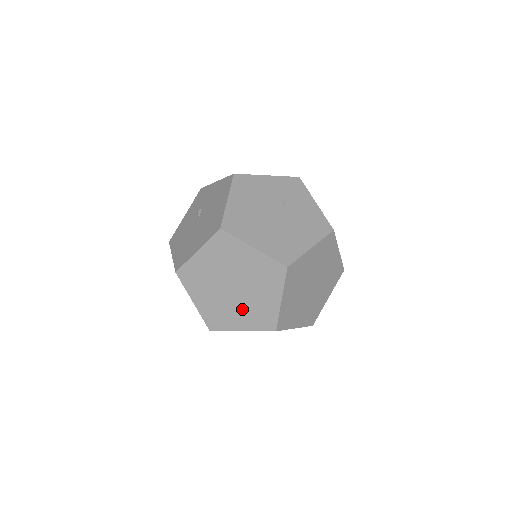
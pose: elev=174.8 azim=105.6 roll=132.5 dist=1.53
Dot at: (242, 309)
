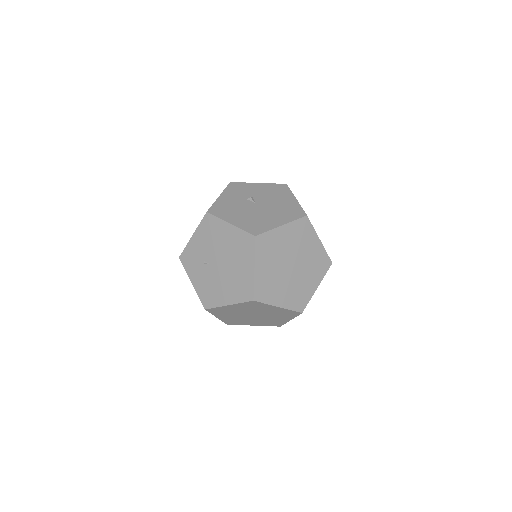
Dot at: (289, 287)
